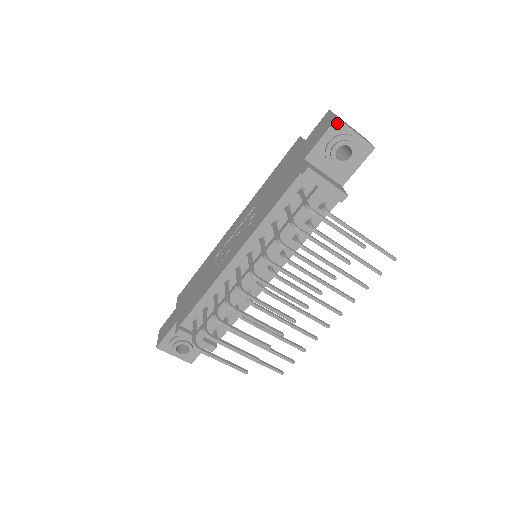
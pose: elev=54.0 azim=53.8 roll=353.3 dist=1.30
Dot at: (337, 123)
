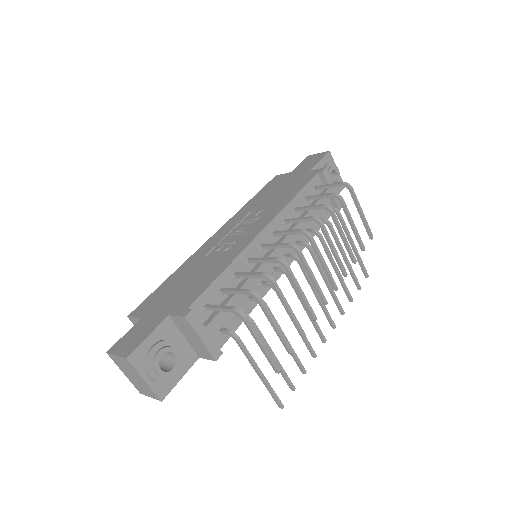
Dot at: (329, 155)
